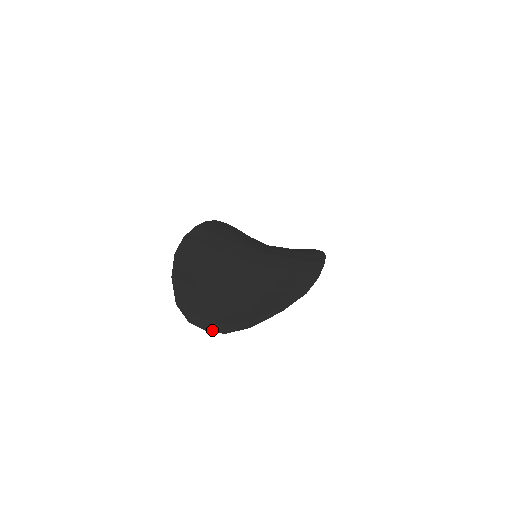
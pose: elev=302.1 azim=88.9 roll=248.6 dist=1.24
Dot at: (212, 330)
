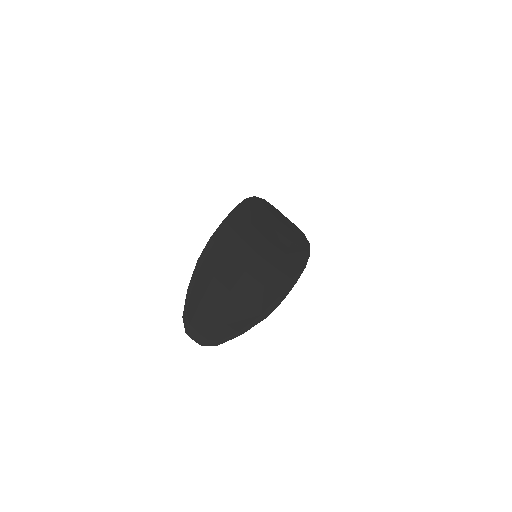
Dot at: (196, 340)
